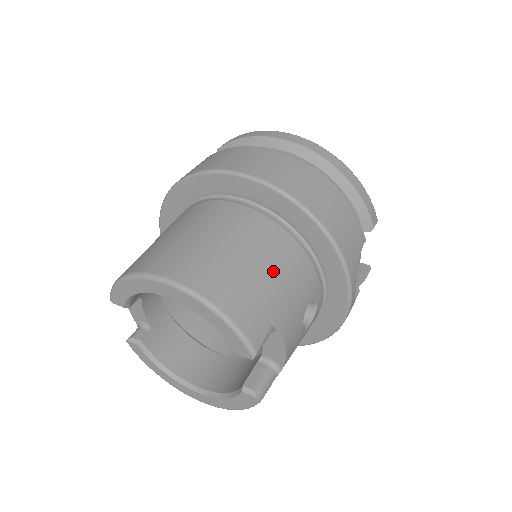
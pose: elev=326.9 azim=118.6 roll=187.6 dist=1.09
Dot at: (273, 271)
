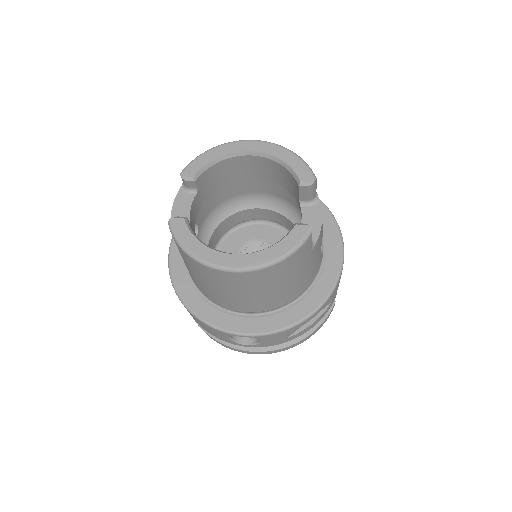
Dot at: occluded
